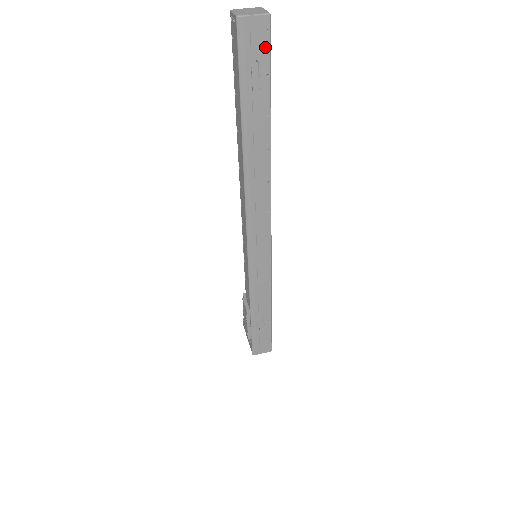
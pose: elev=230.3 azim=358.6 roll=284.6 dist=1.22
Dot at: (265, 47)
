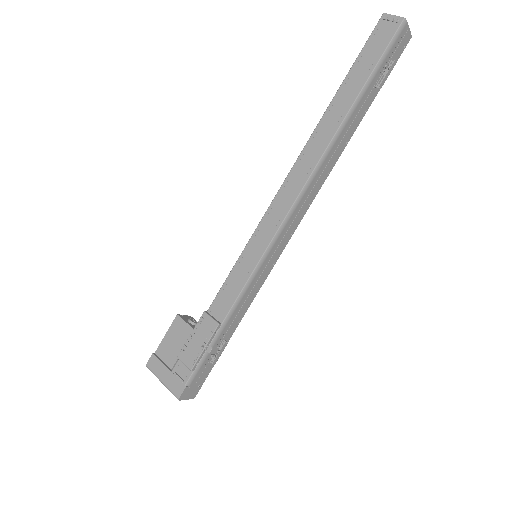
Dot at: (397, 56)
